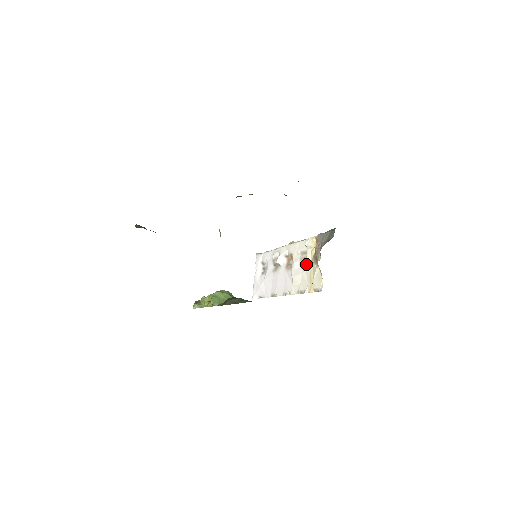
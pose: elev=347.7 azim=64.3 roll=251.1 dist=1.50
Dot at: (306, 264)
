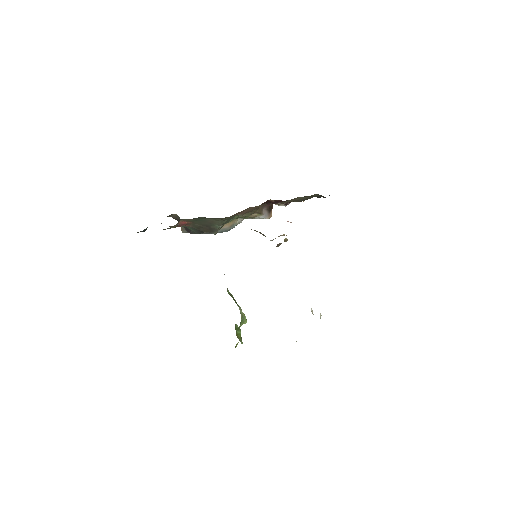
Dot at: occluded
